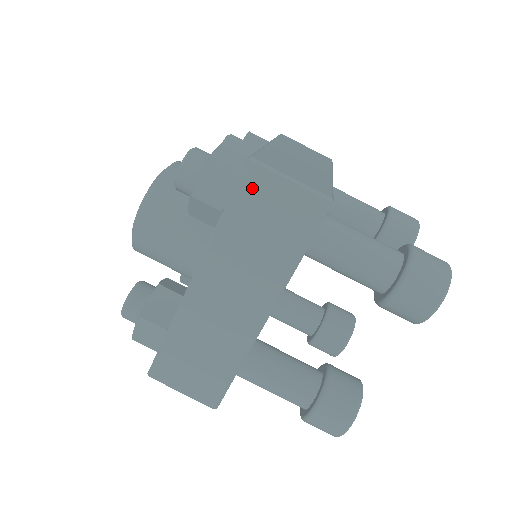
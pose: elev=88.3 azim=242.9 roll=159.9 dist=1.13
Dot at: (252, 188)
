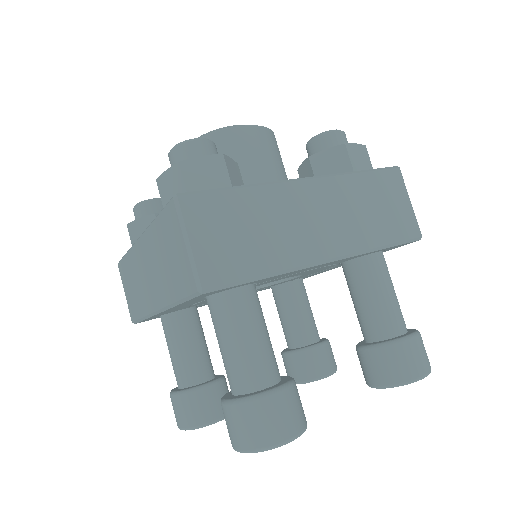
Dot at: (389, 180)
